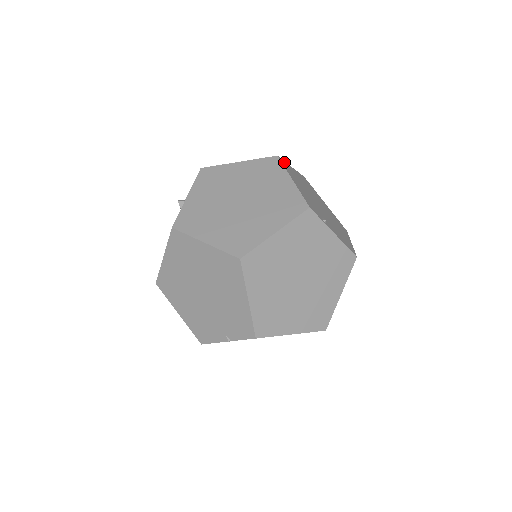
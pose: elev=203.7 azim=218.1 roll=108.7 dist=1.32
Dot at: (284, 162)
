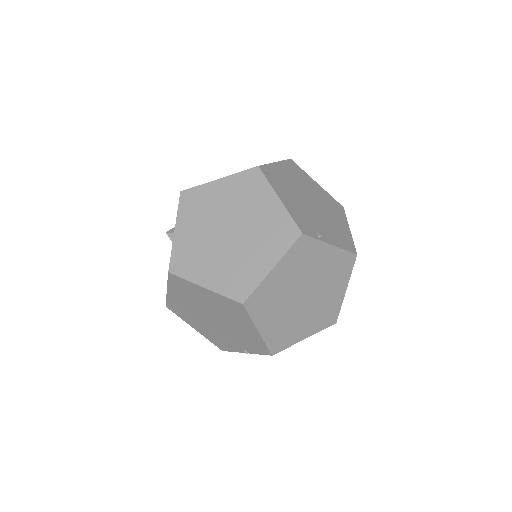
Dot at: (266, 168)
